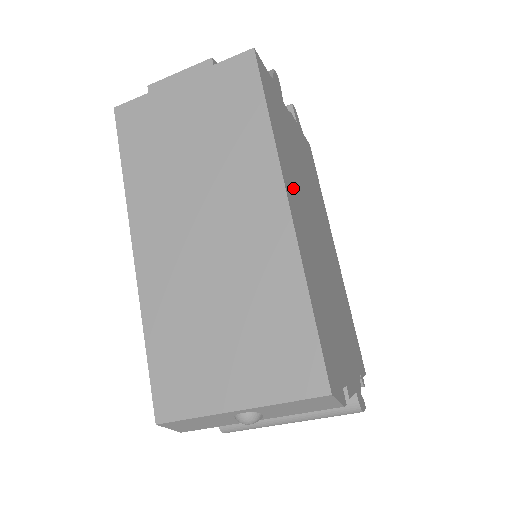
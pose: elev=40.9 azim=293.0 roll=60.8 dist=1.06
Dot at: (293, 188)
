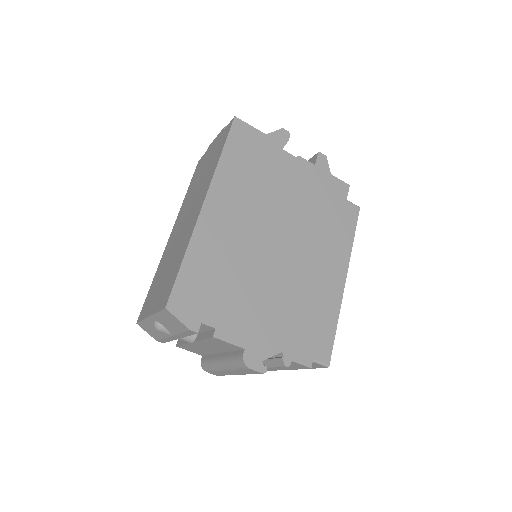
Dot at: (230, 198)
